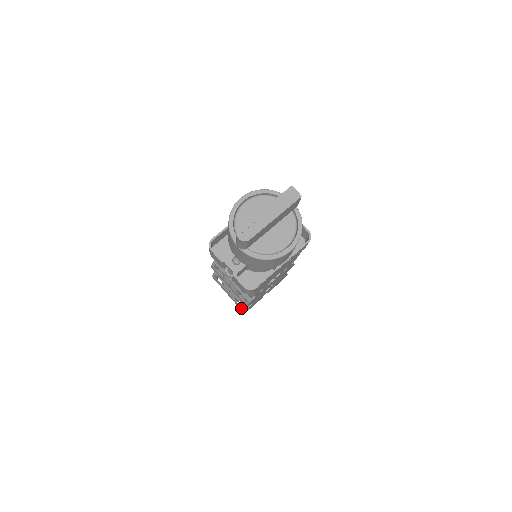
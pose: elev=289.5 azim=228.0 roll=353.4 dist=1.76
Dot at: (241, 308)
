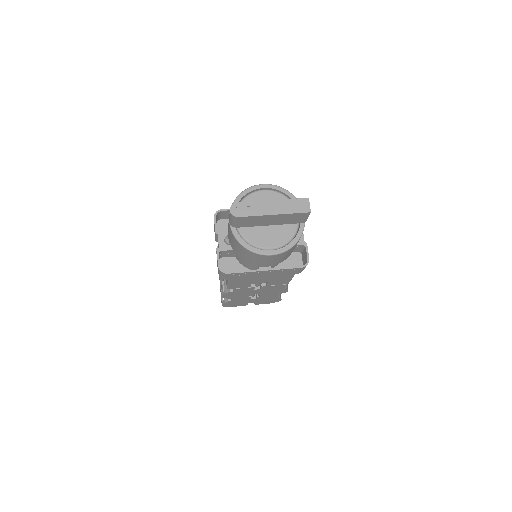
Dot at: (221, 299)
